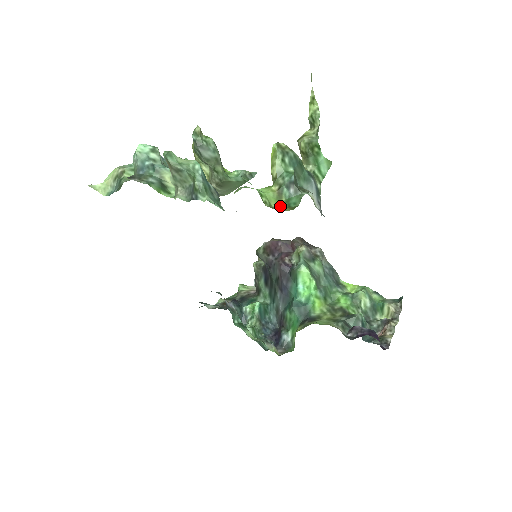
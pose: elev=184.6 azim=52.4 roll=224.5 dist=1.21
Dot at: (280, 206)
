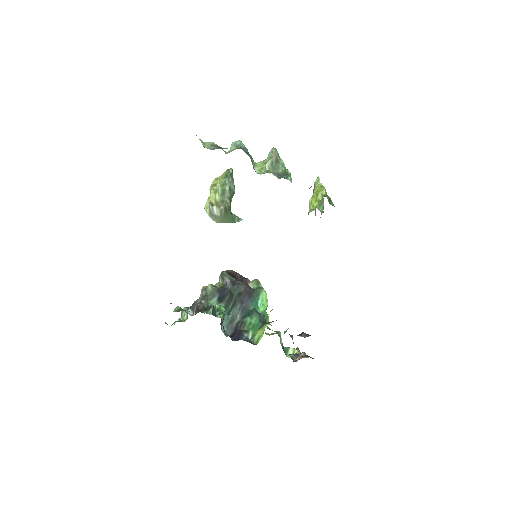
Dot at: occluded
